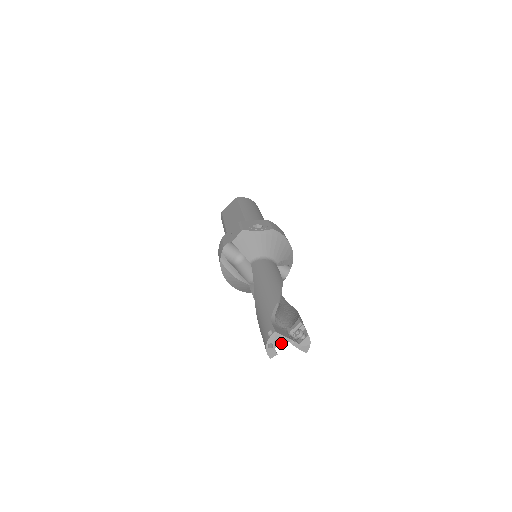
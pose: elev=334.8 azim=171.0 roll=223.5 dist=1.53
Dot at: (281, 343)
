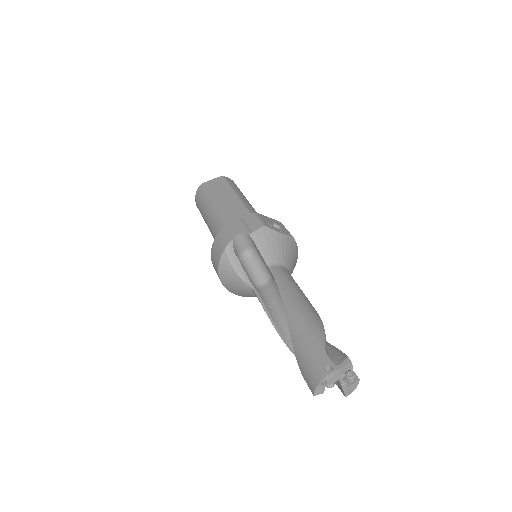
Dot at: (332, 382)
